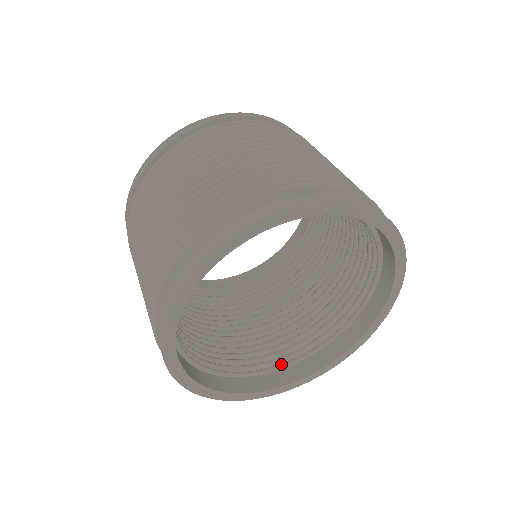
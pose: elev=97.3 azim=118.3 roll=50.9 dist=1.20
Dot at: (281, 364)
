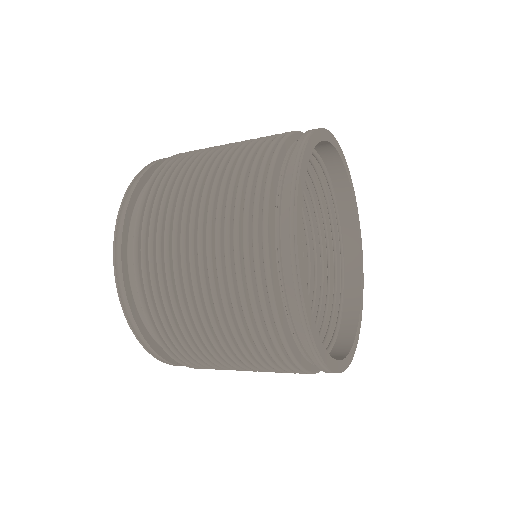
Dot at: (328, 345)
